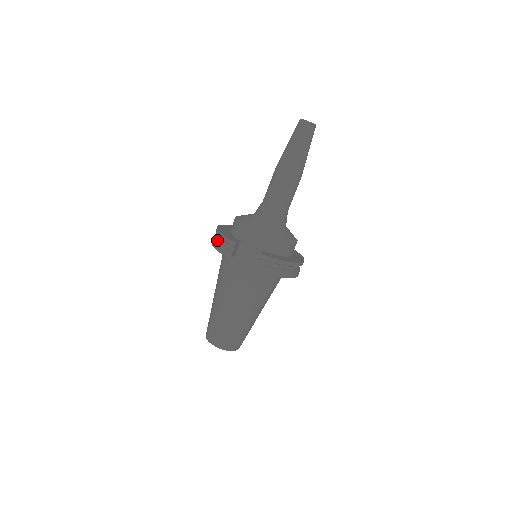
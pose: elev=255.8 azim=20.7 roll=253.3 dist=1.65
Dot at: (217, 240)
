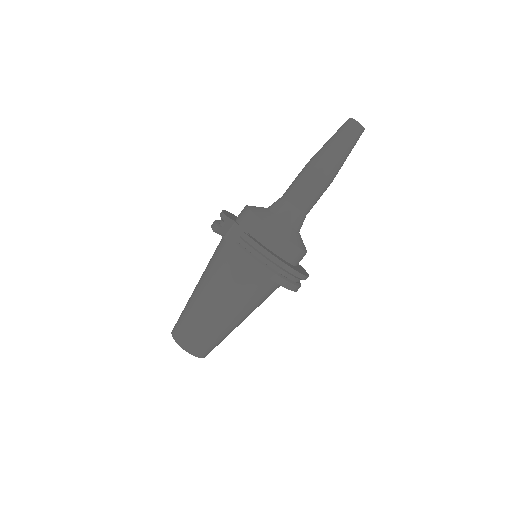
Dot at: (219, 220)
